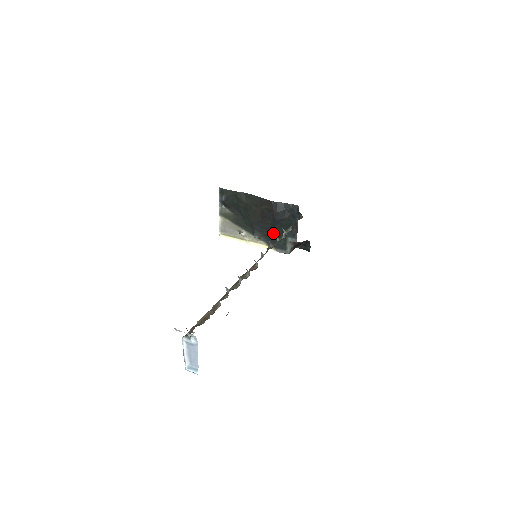
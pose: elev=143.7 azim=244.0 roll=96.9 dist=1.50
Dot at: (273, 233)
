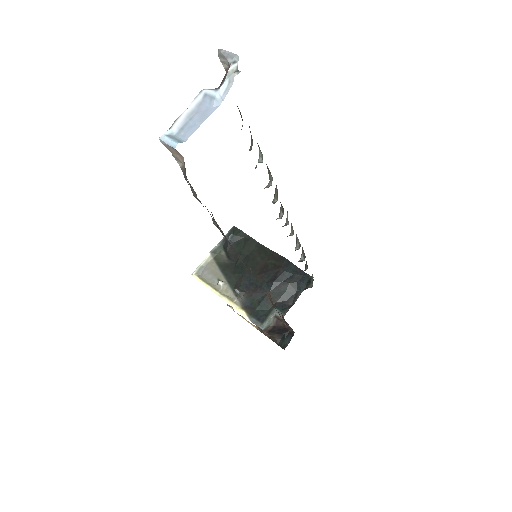
Dot at: (261, 296)
